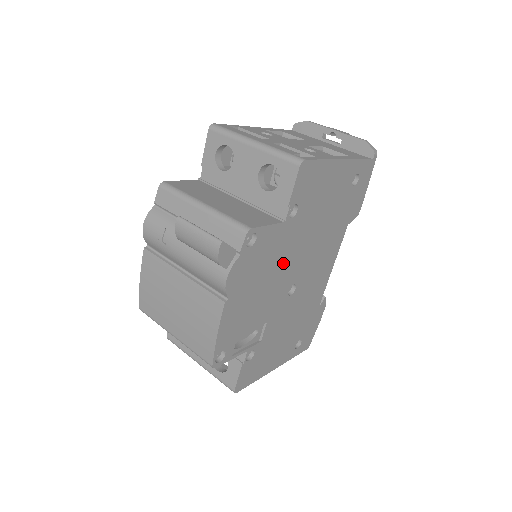
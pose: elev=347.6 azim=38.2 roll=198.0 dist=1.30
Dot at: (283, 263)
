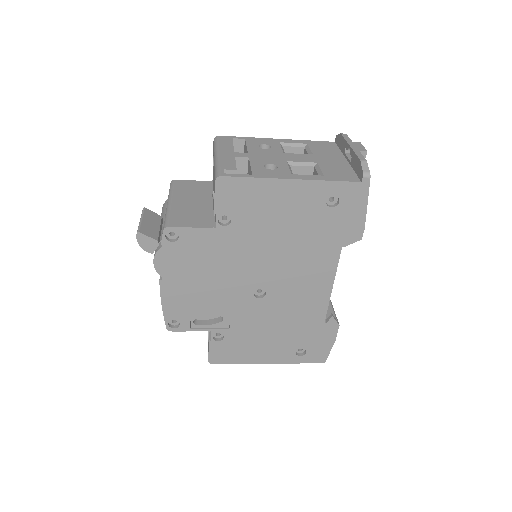
Dot at: (232, 265)
